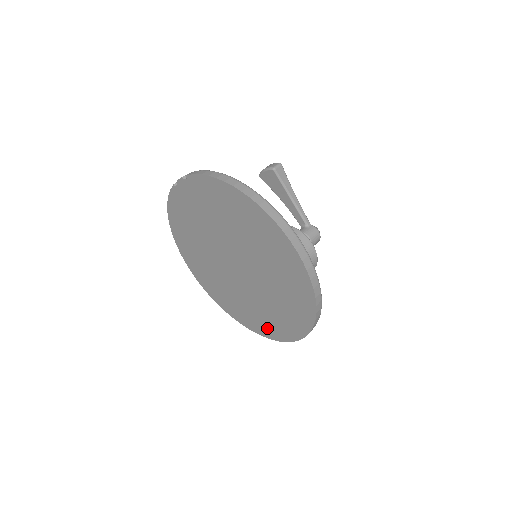
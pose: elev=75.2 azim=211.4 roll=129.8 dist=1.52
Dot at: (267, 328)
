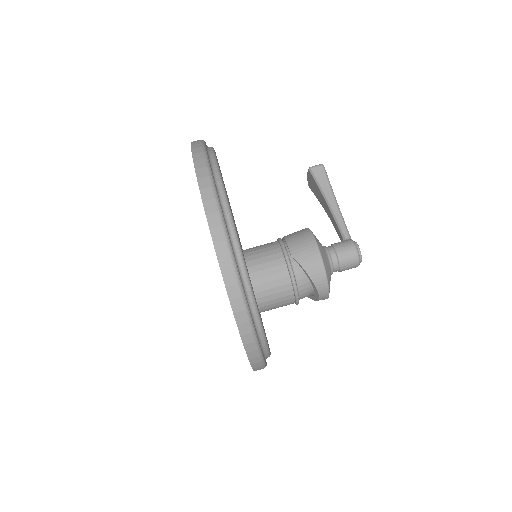
Dot at: occluded
